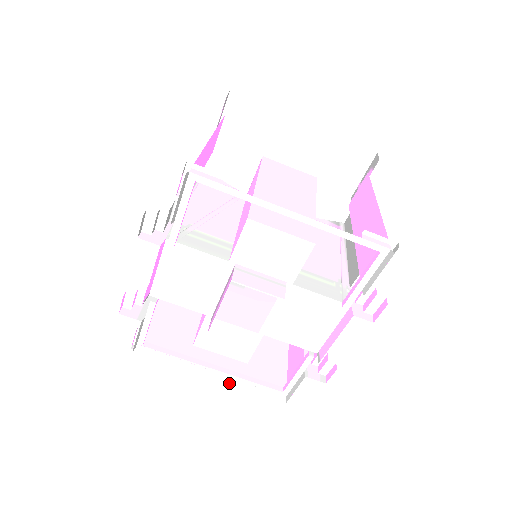
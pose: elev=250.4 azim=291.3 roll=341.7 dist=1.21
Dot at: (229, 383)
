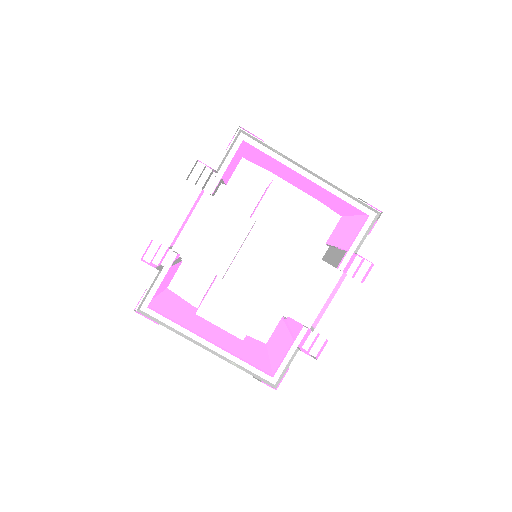
Dot at: (223, 359)
